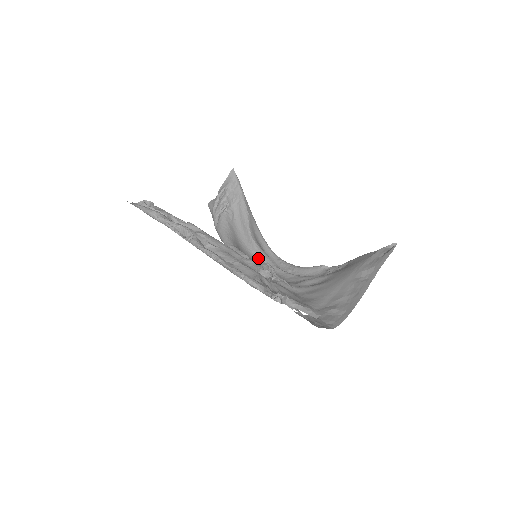
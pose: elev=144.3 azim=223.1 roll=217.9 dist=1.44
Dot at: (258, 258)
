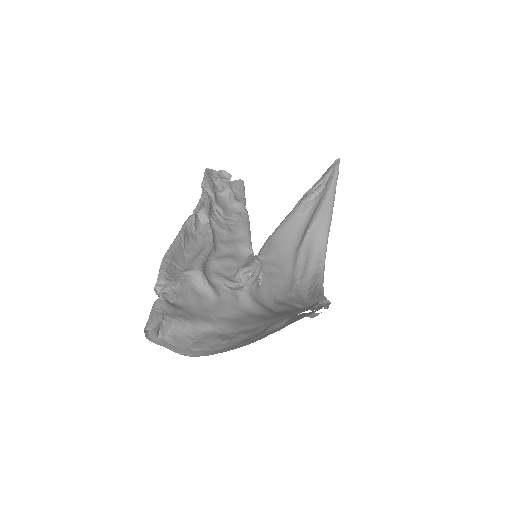
Dot at: (292, 263)
